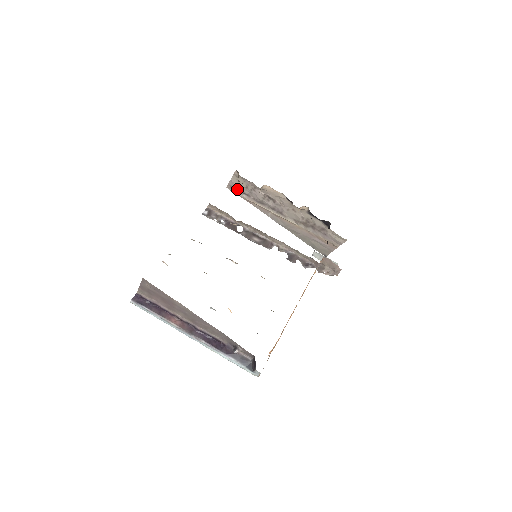
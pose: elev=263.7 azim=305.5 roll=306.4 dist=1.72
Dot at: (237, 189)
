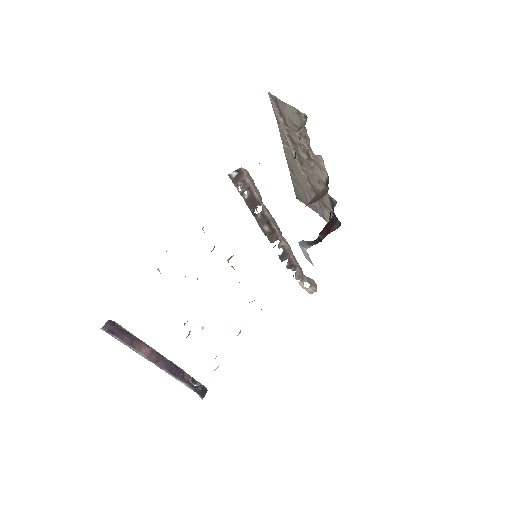
Dot at: (280, 109)
